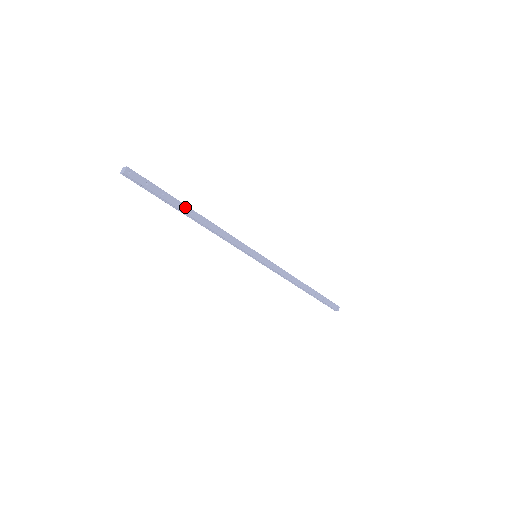
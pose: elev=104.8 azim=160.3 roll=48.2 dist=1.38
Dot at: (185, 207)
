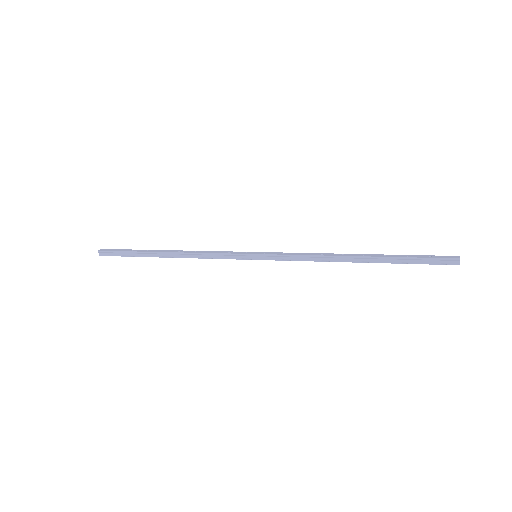
Dot at: (155, 251)
